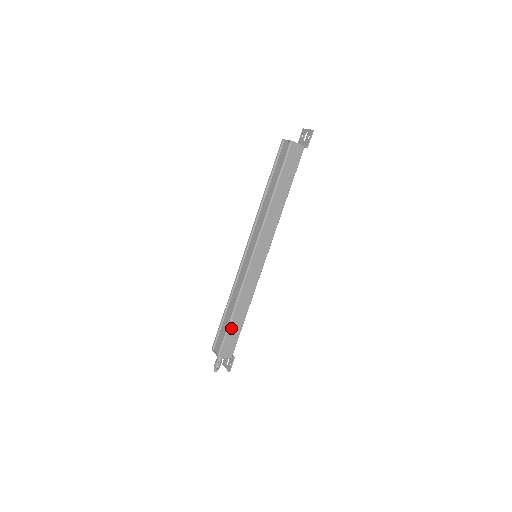
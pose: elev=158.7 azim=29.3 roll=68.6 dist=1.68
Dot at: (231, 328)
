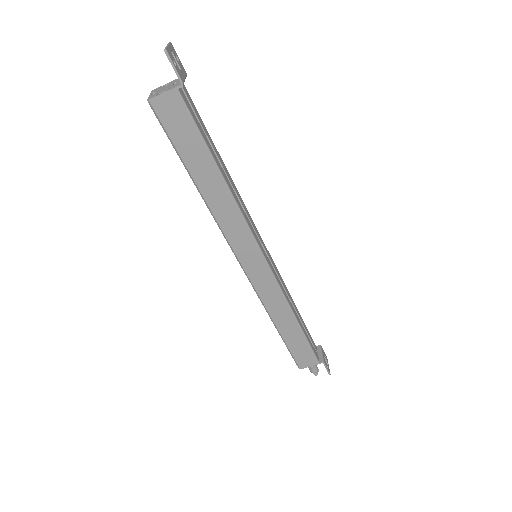
Dot at: (289, 342)
